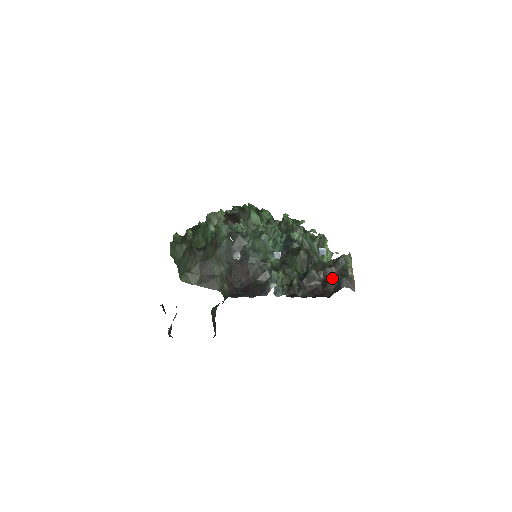
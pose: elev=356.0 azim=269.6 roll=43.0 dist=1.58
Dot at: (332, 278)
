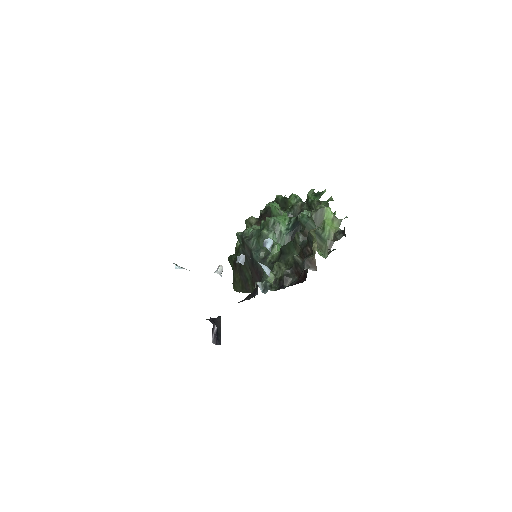
Dot at: occluded
